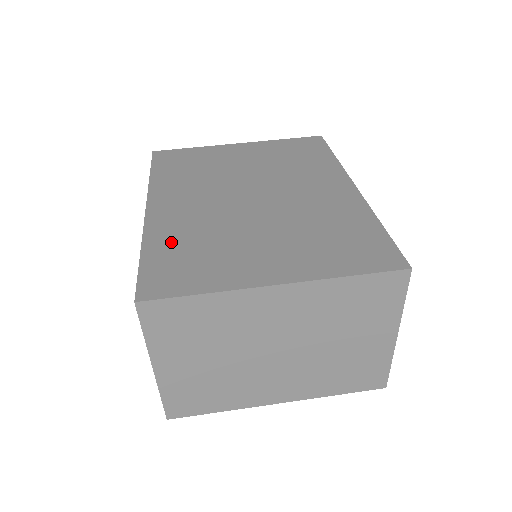
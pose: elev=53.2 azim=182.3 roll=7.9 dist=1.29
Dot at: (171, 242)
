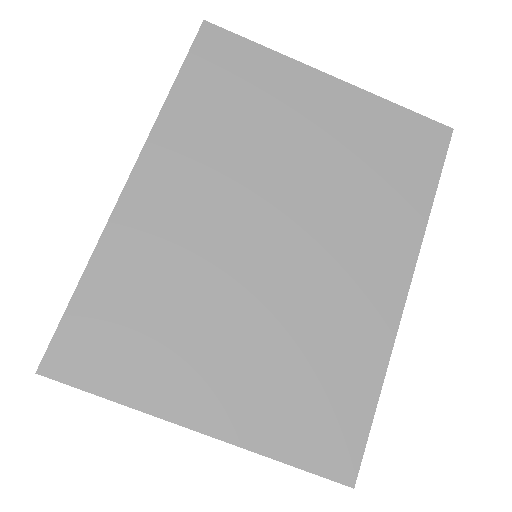
Dot at: (125, 278)
